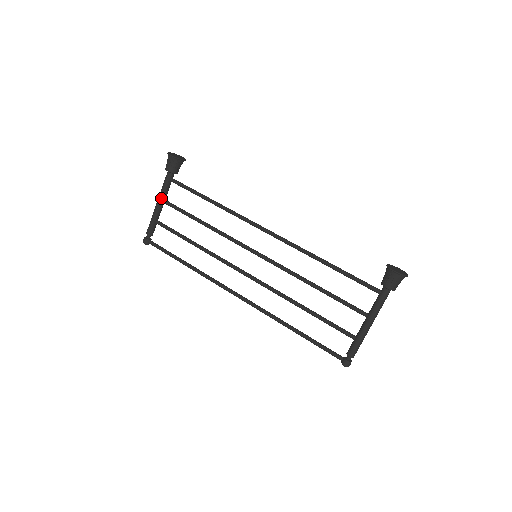
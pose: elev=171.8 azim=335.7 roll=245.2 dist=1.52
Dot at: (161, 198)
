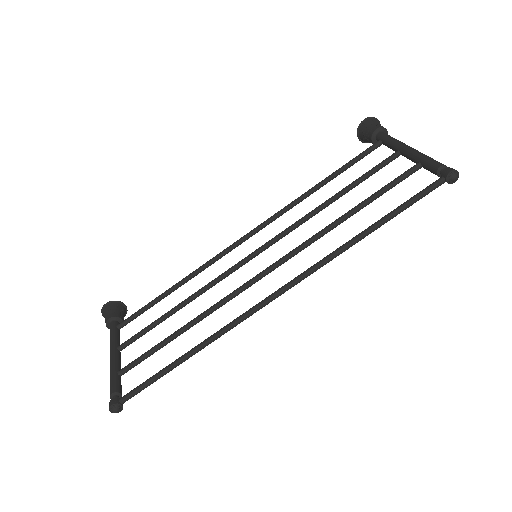
Dot at: (113, 346)
